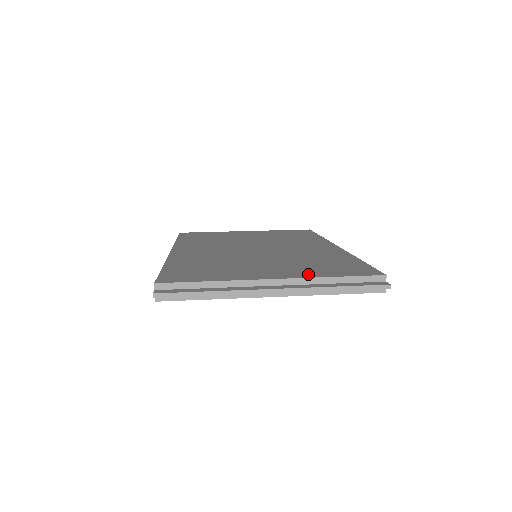
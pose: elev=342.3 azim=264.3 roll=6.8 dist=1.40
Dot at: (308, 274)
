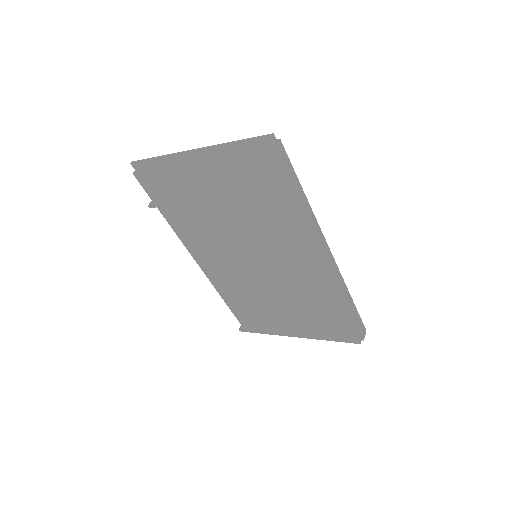
Dot at: occluded
